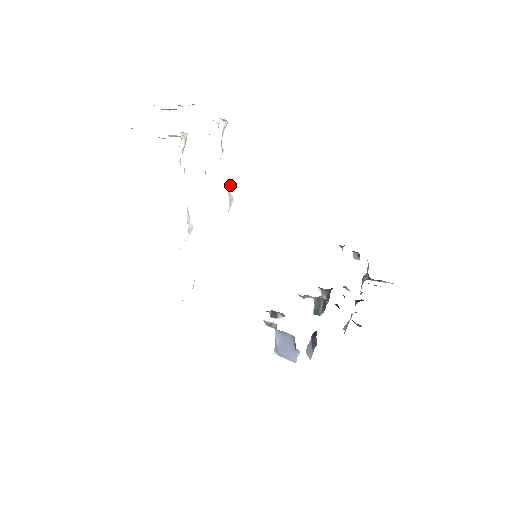
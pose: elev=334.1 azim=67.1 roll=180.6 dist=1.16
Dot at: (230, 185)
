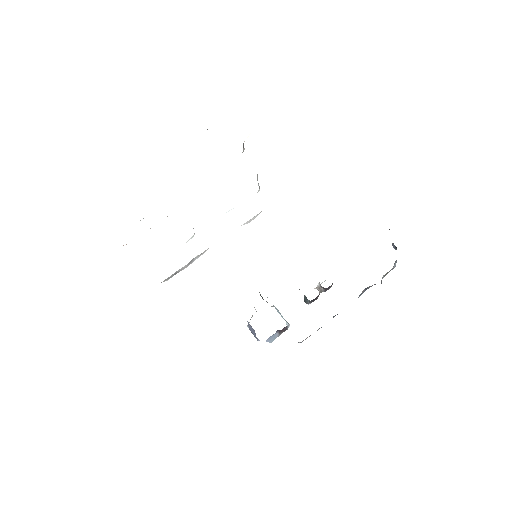
Dot at: (257, 179)
